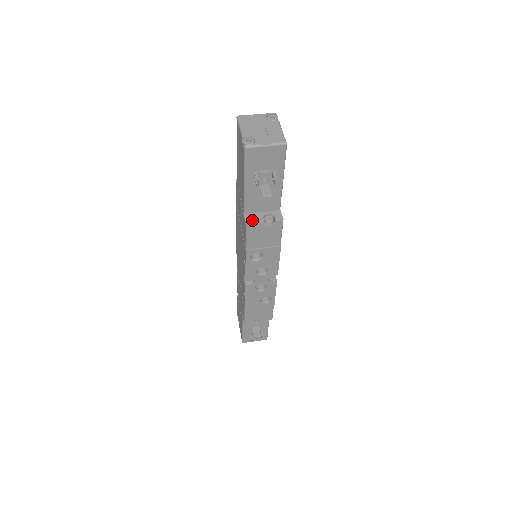
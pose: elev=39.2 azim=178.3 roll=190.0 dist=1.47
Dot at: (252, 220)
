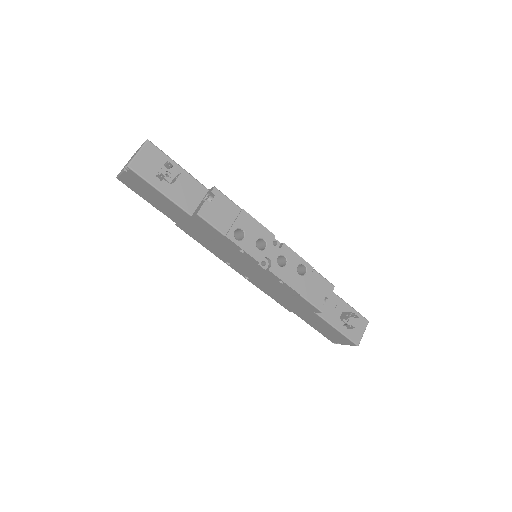
Dot at: (198, 210)
